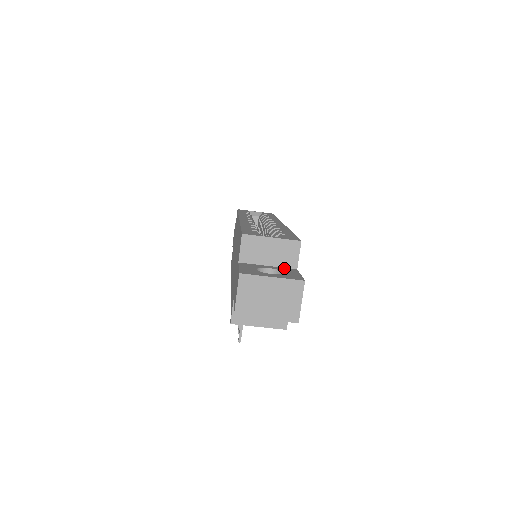
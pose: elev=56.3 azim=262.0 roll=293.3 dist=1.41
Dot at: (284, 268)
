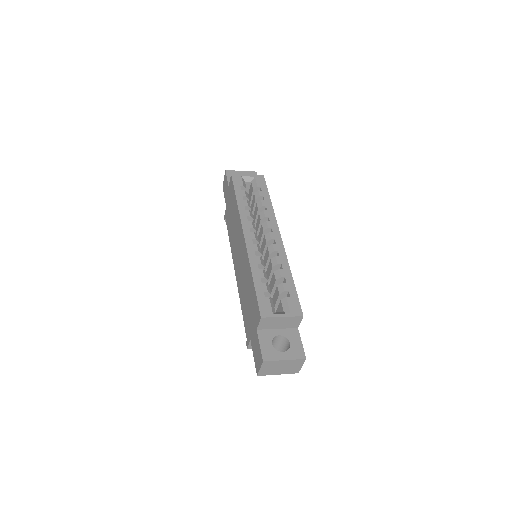
Dot at: (289, 330)
